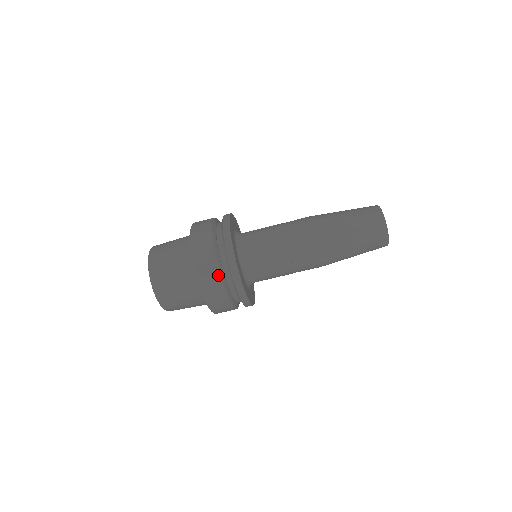
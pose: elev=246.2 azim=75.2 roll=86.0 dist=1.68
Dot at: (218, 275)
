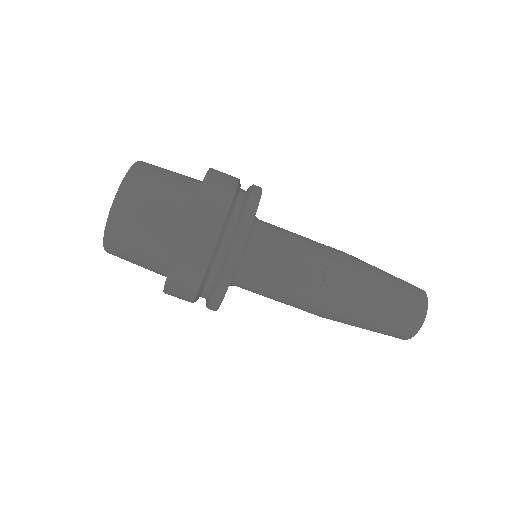
Dot at: (231, 195)
